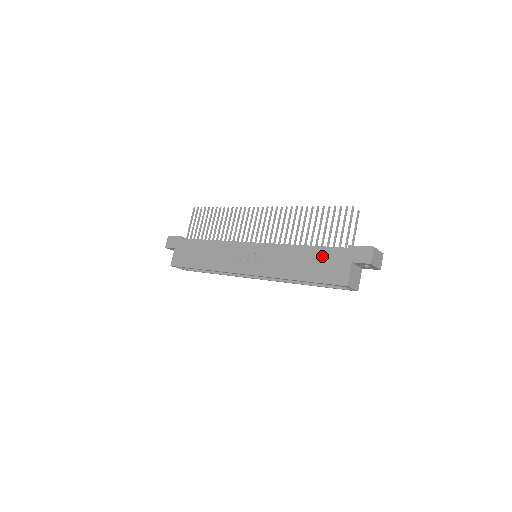
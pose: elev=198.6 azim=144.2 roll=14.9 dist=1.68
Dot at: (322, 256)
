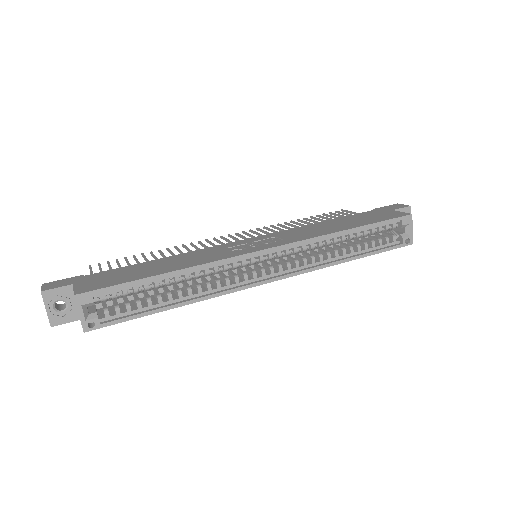
Dot at: (356, 217)
